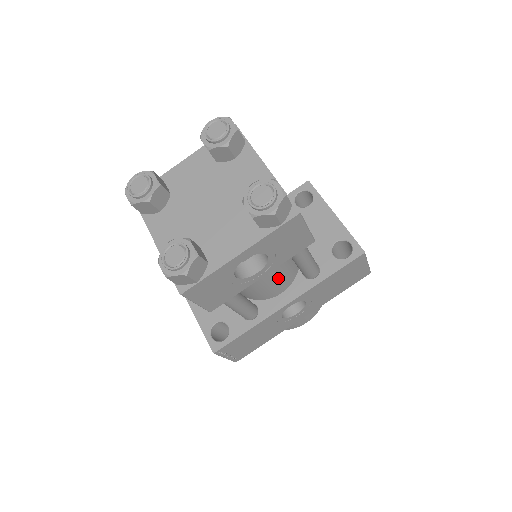
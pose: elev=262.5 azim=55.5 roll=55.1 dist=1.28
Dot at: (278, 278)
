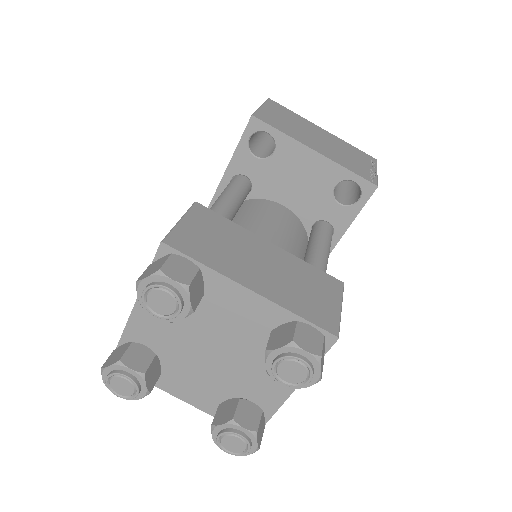
Dot at: occluded
